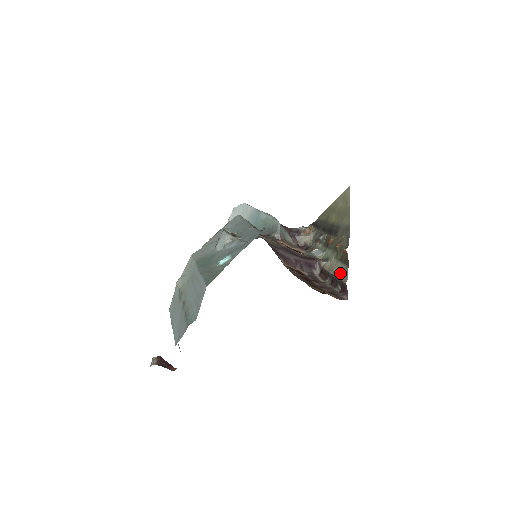
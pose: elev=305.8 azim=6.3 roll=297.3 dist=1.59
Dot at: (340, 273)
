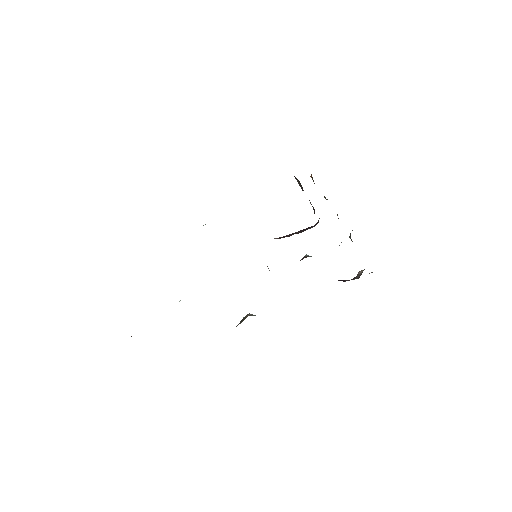
Dot at: occluded
